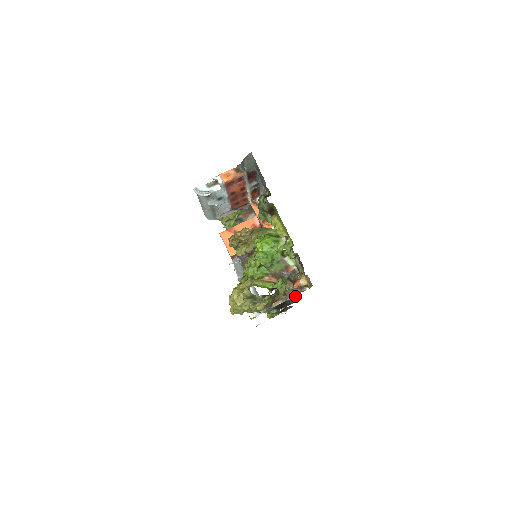
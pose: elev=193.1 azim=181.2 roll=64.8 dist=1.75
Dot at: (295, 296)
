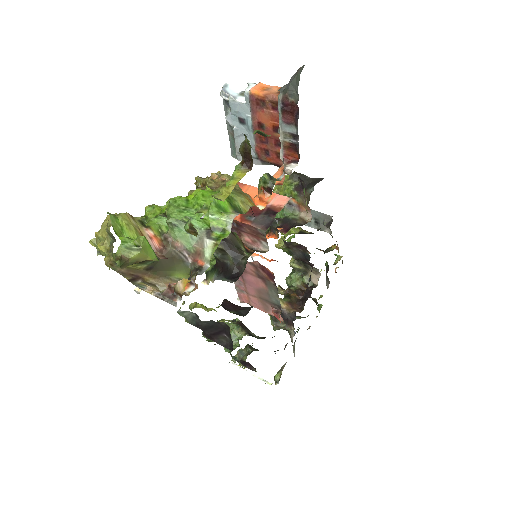
Dot at: (176, 305)
